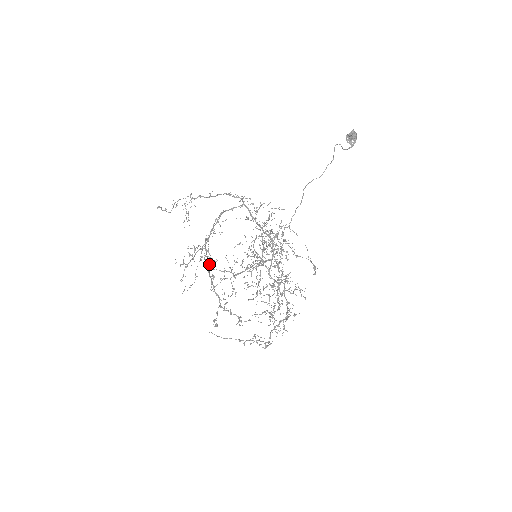
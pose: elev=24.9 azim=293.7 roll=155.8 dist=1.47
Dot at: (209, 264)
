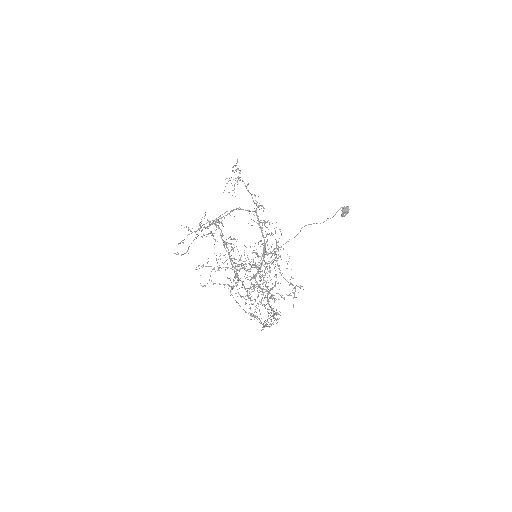
Dot at: occluded
